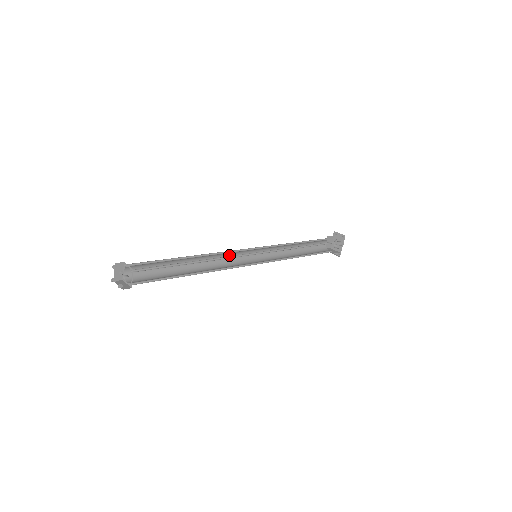
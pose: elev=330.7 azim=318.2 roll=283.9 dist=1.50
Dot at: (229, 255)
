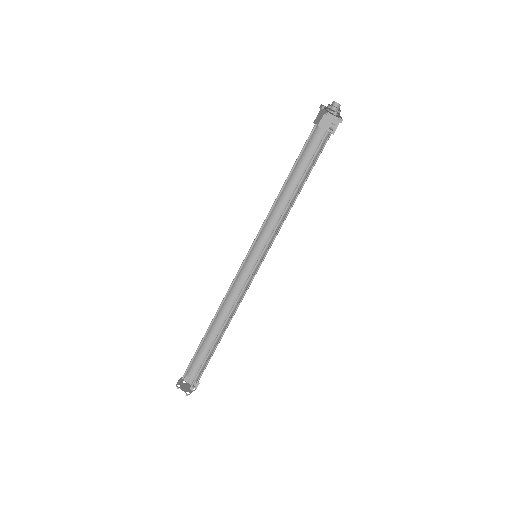
Dot at: (234, 281)
